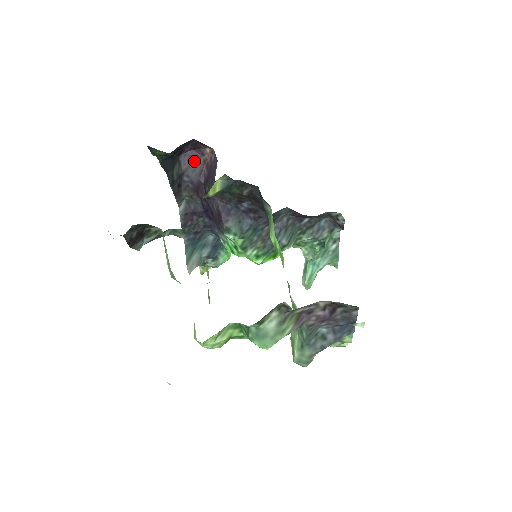
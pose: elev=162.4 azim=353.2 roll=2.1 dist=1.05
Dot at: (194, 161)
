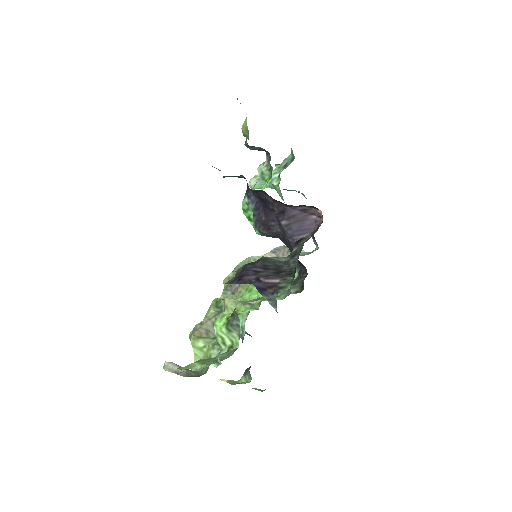
Dot at: occluded
